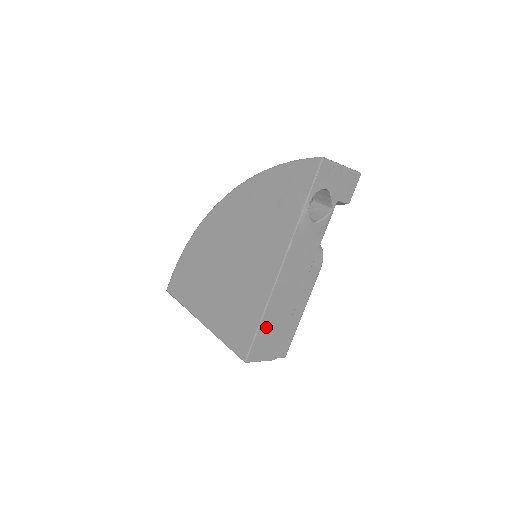
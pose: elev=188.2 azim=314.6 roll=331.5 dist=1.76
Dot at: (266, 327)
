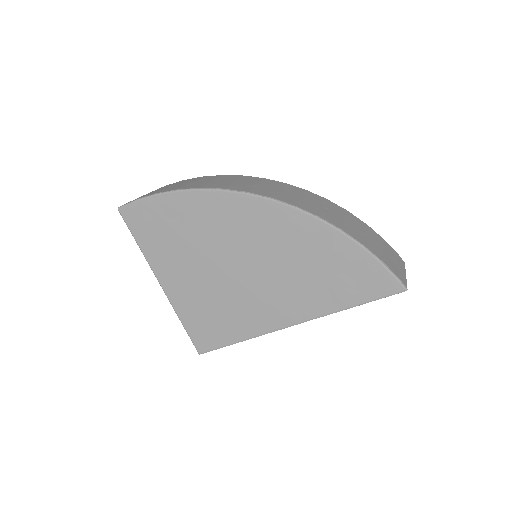
Dot at: occluded
